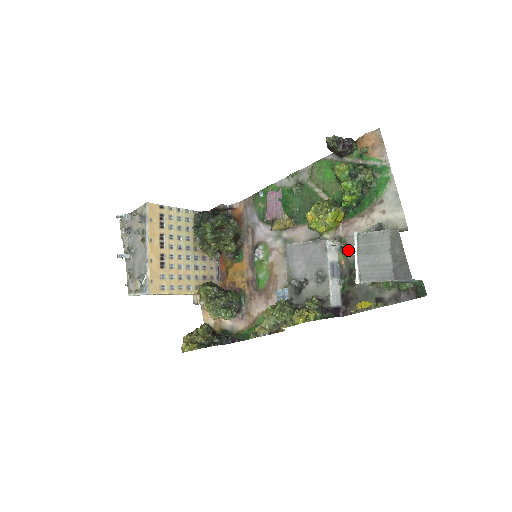
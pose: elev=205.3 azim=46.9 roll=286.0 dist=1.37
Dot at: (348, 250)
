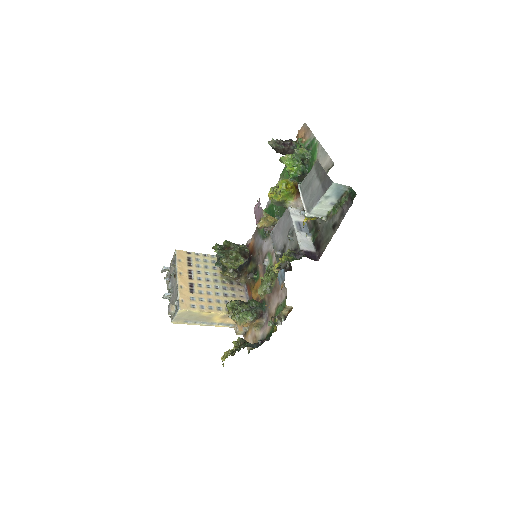
Dot at: occluded
